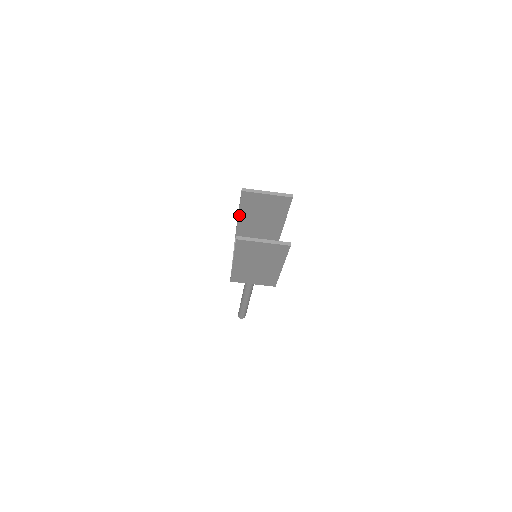
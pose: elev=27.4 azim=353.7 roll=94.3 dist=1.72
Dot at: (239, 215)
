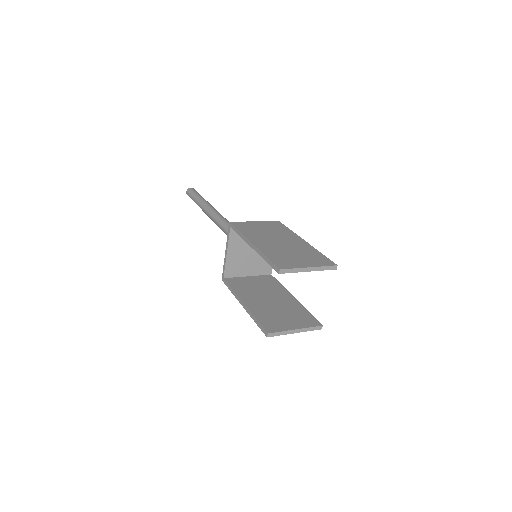
Dot at: (254, 249)
